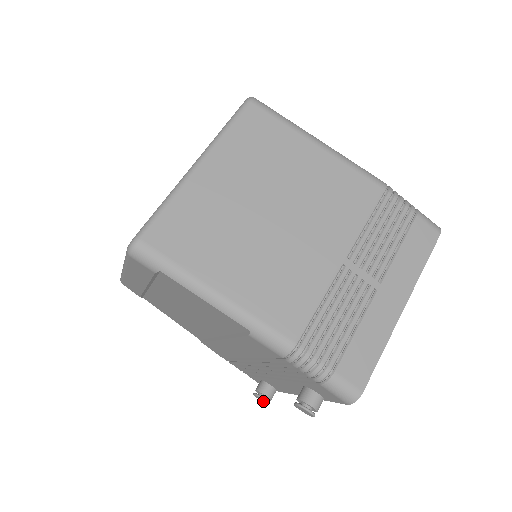
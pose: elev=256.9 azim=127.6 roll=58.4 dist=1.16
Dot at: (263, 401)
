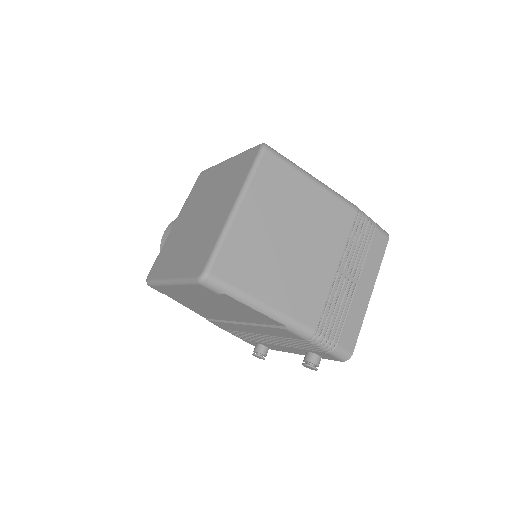
Dot at: (260, 358)
